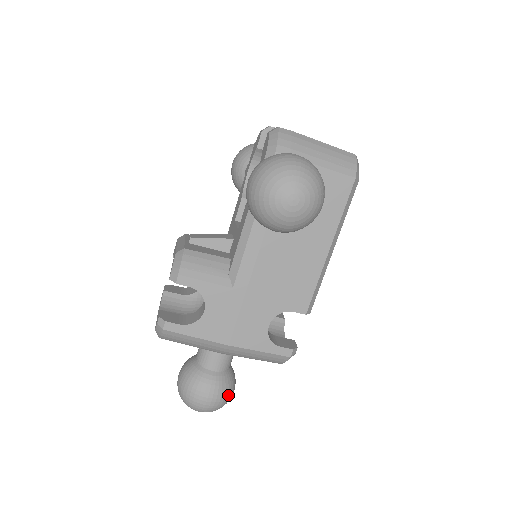
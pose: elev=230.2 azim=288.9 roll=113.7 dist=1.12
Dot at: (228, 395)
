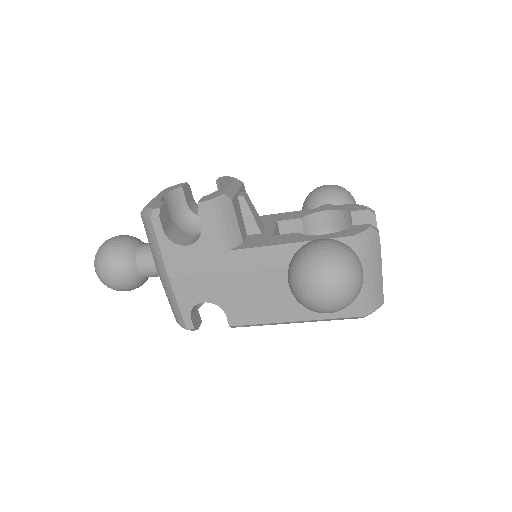
Dot at: (124, 290)
